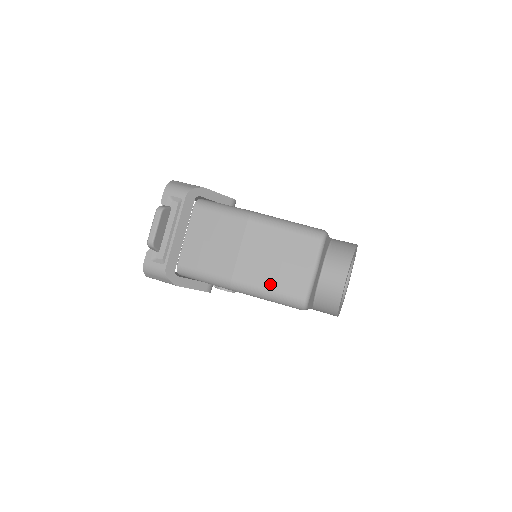
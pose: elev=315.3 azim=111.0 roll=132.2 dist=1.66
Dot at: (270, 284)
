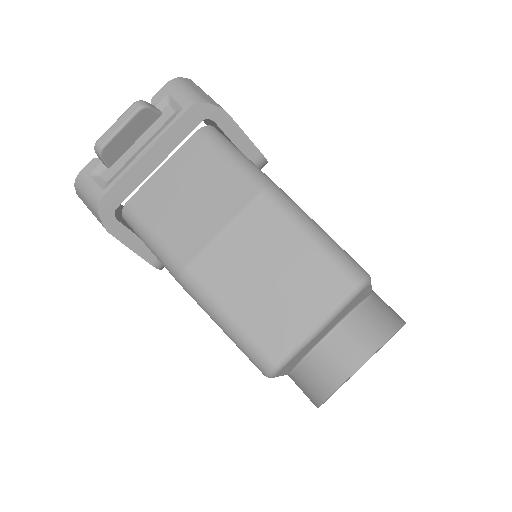
Dot at: (237, 308)
